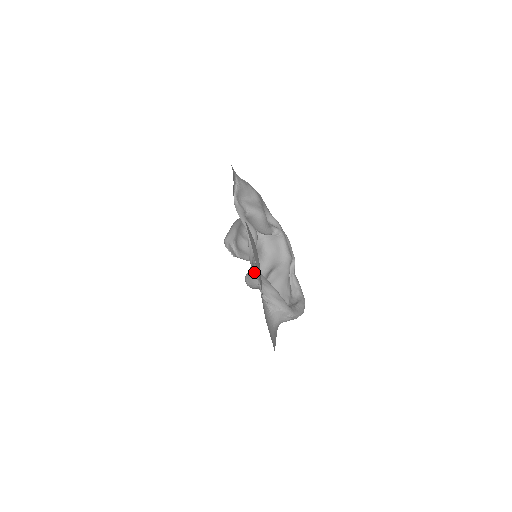
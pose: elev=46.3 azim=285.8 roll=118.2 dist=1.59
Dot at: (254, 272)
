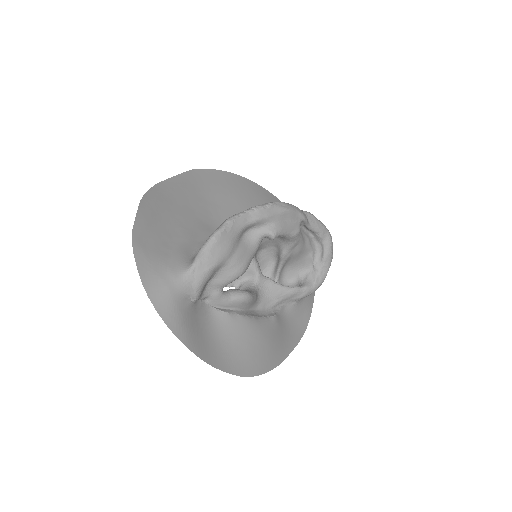
Dot at: (265, 305)
